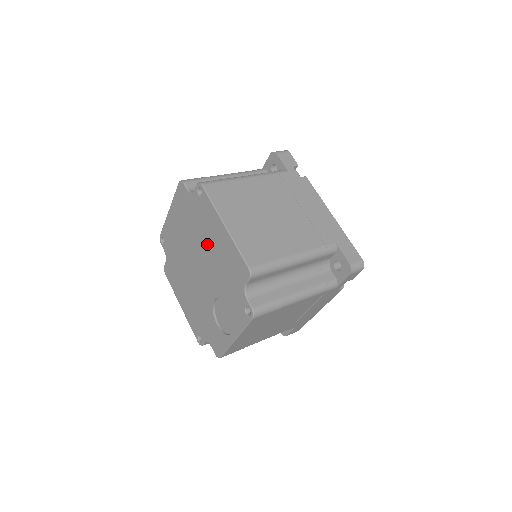
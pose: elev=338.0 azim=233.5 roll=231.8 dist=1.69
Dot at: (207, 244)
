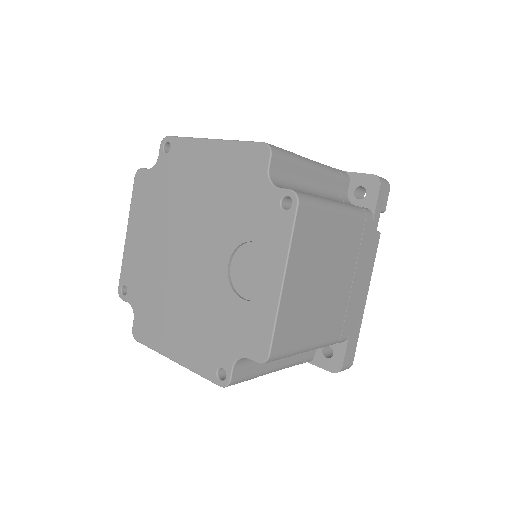
Dot at: (193, 197)
